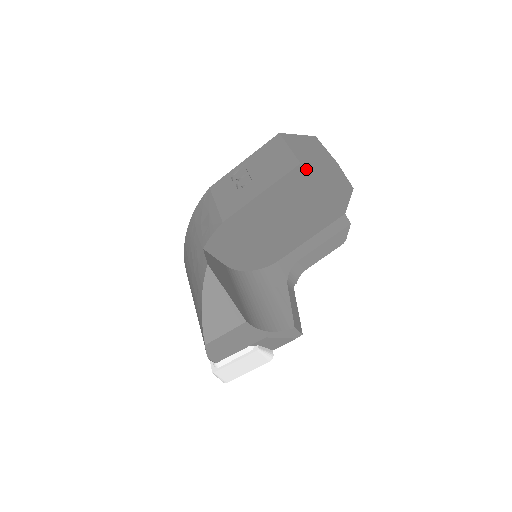
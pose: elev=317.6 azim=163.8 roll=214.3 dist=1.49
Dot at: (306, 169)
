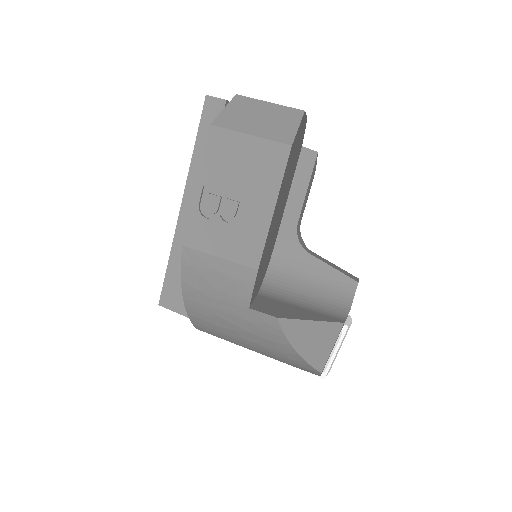
Dot at: (293, 145)
